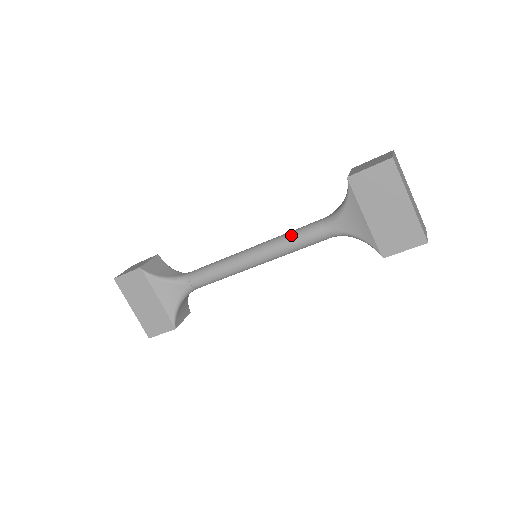
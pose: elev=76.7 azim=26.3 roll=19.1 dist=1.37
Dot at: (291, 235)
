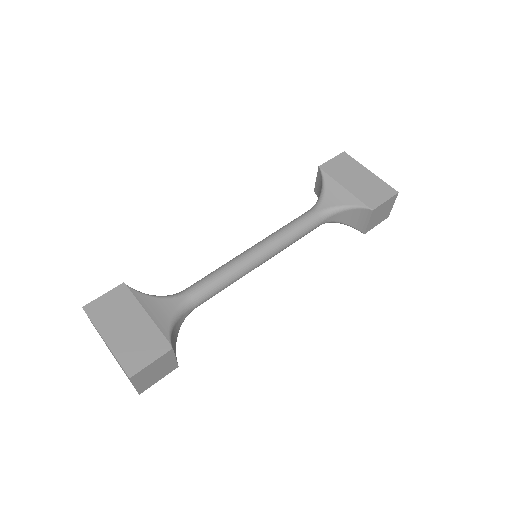
Dot at: occluded
